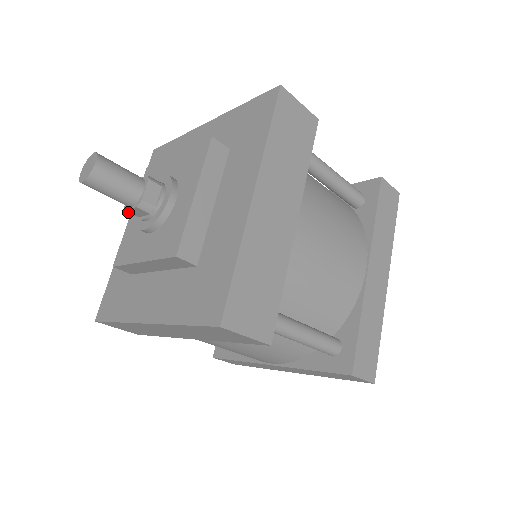
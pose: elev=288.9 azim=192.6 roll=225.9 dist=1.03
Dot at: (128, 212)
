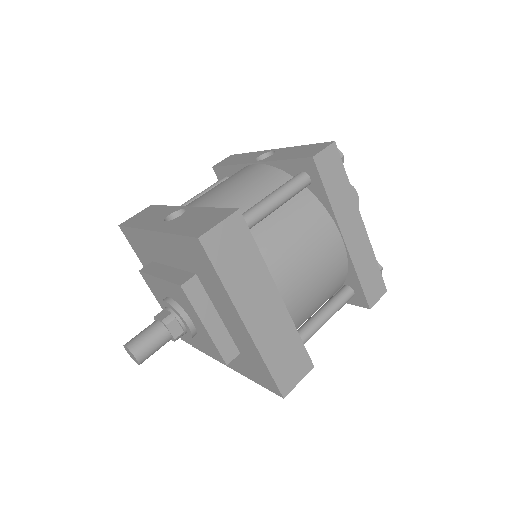
Dot at: occluded
